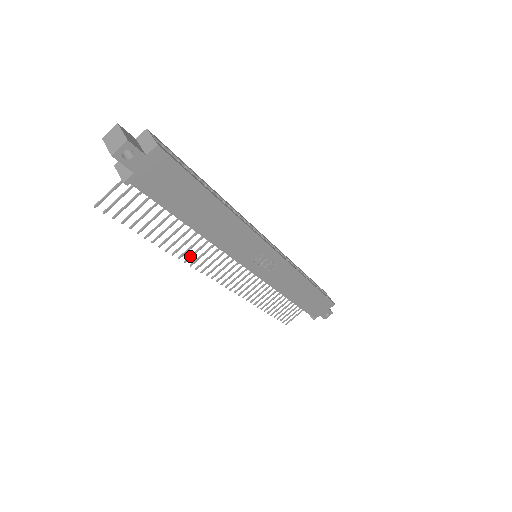
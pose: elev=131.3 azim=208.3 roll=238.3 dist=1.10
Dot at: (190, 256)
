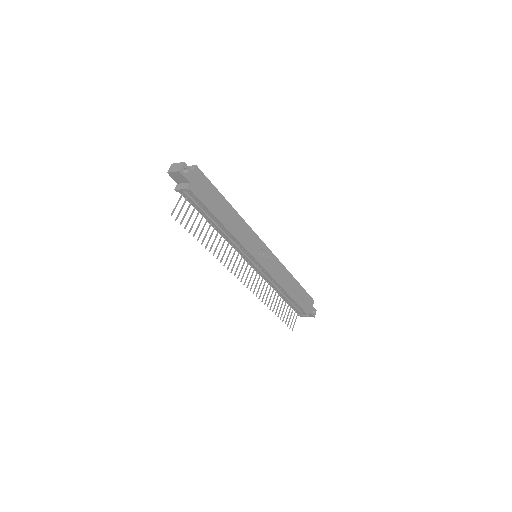
Dot at: (222, 257)
